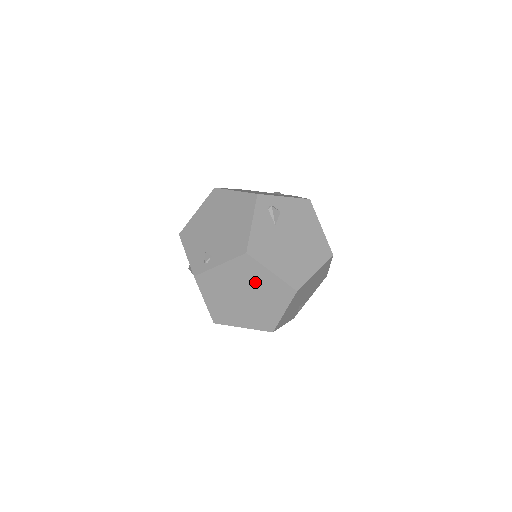
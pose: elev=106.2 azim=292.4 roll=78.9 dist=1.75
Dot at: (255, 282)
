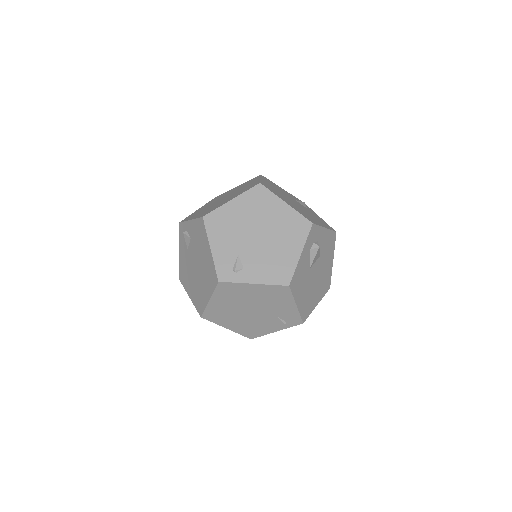
Dot at: occluded
